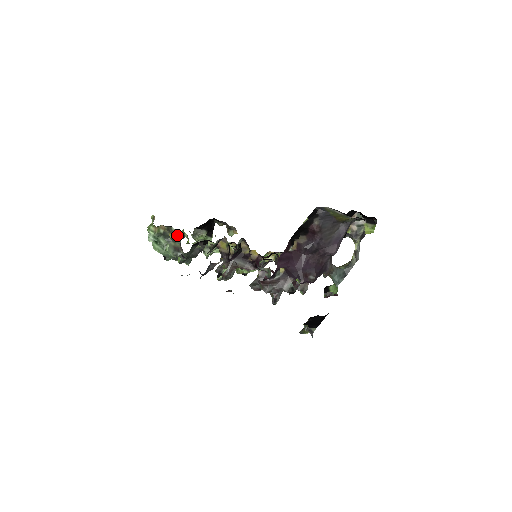
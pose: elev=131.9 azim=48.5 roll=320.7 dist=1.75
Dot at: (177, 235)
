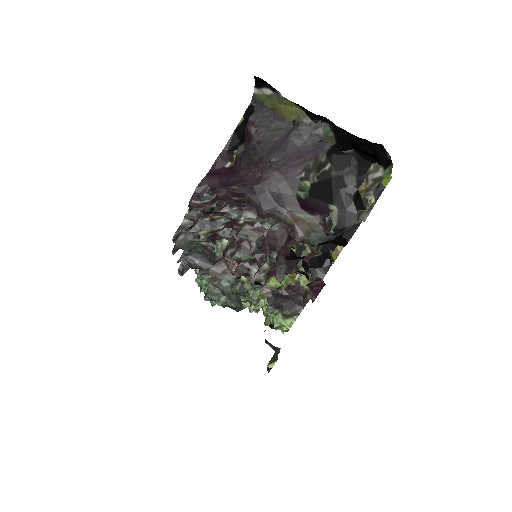
Dot at: occluded
